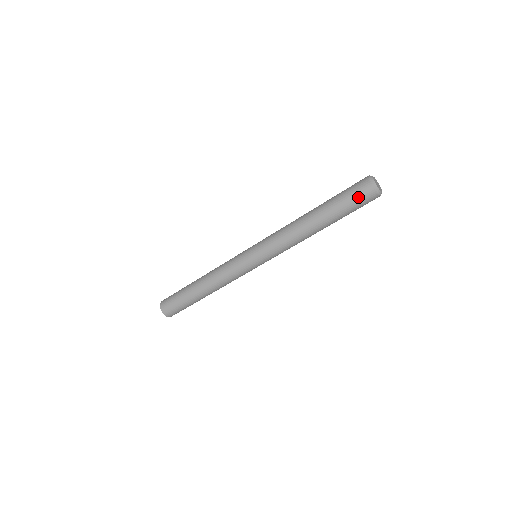
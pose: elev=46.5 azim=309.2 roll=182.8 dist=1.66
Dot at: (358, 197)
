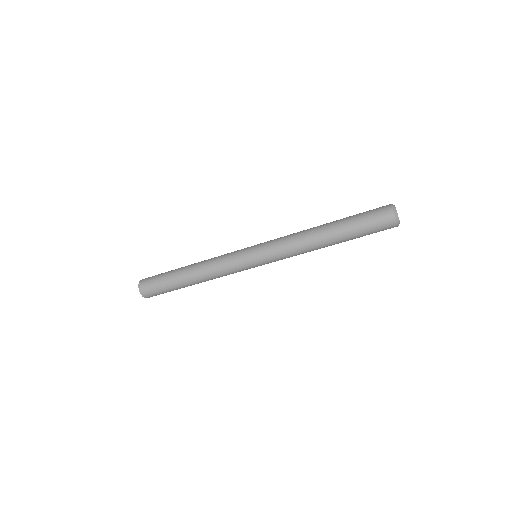
Dot at: occluded
